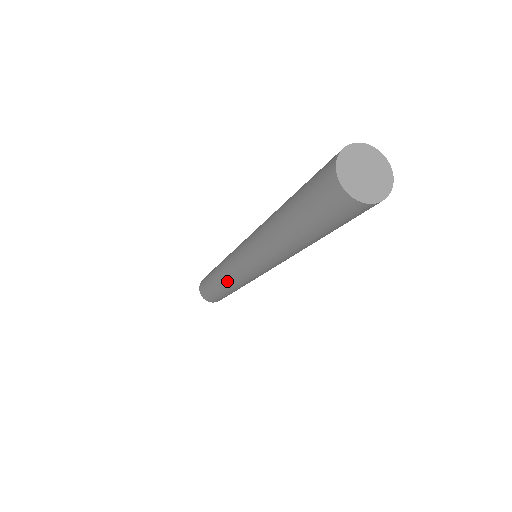
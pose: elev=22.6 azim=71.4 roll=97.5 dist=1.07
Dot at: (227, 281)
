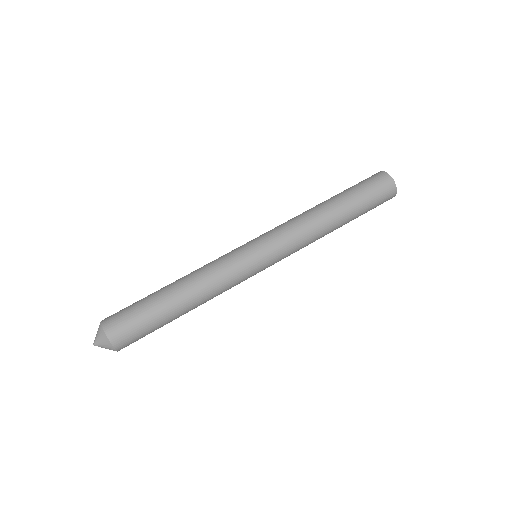
Dot at: (211, 278)
